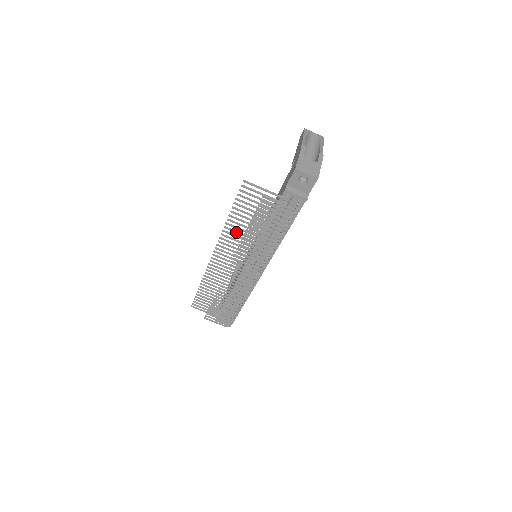
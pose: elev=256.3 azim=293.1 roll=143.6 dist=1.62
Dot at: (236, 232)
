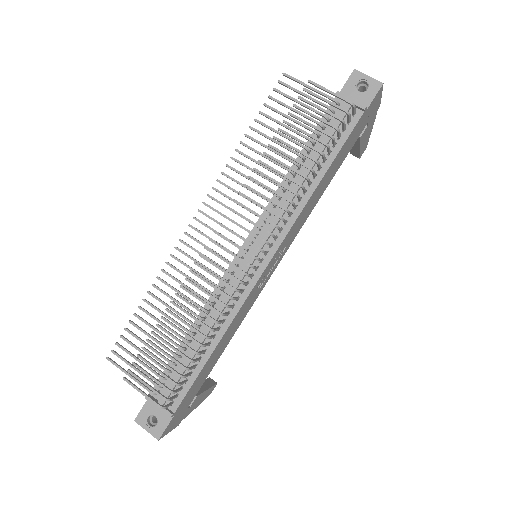
Dot at: (247, 166)
